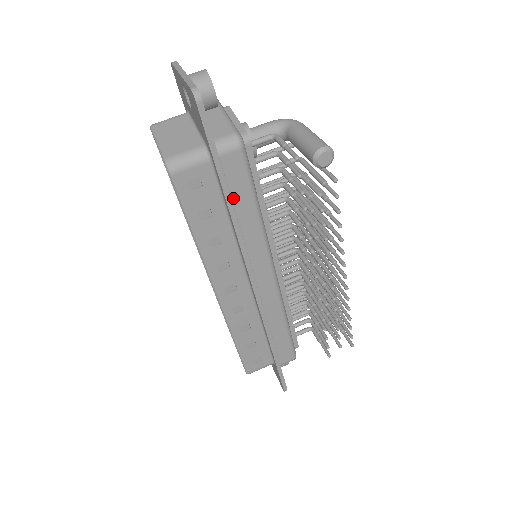
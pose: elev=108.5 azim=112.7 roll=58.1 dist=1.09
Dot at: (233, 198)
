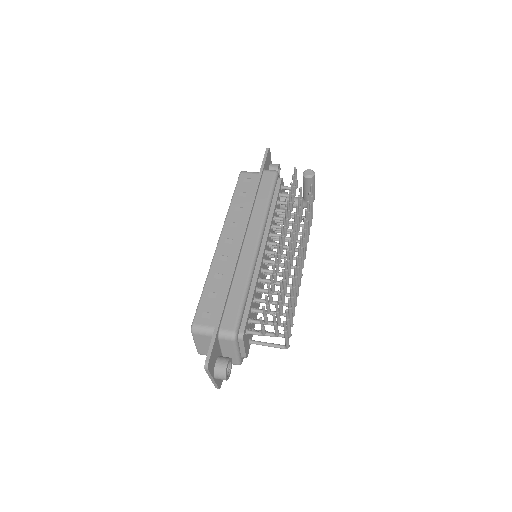
Dot at: (260, 190)
